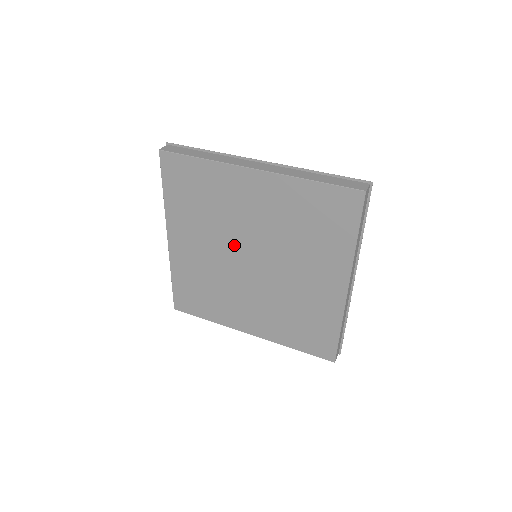
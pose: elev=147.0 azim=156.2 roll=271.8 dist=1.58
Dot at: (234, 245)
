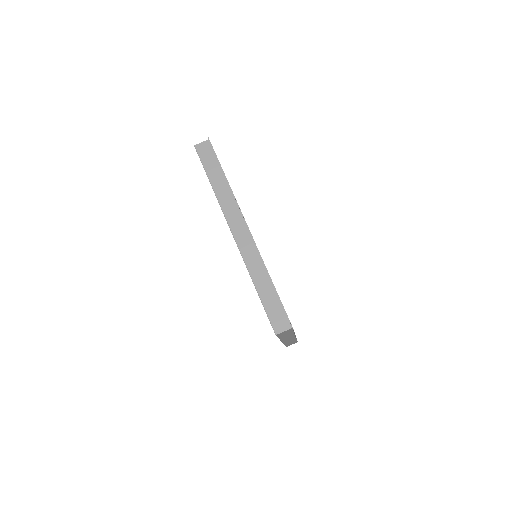
Dot at: occluded
